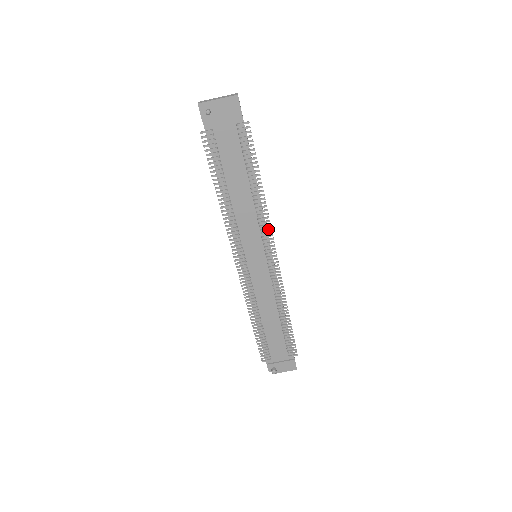
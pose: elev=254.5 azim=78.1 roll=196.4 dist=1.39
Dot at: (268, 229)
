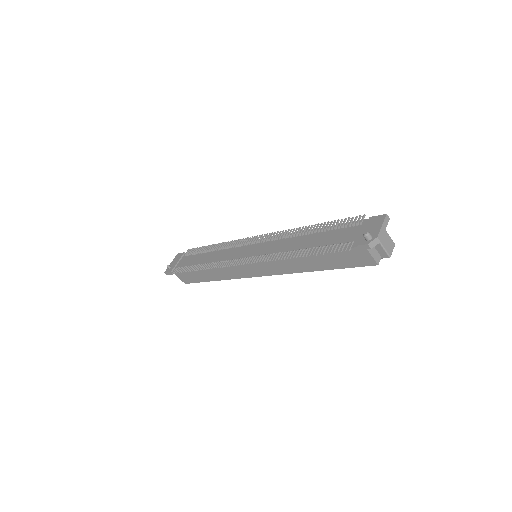
Dot at: (238, 241)
